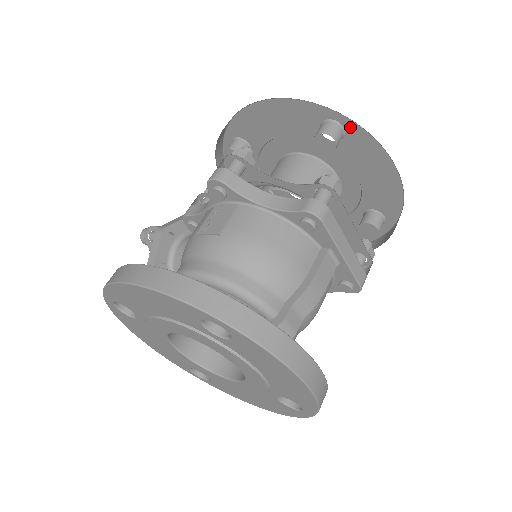
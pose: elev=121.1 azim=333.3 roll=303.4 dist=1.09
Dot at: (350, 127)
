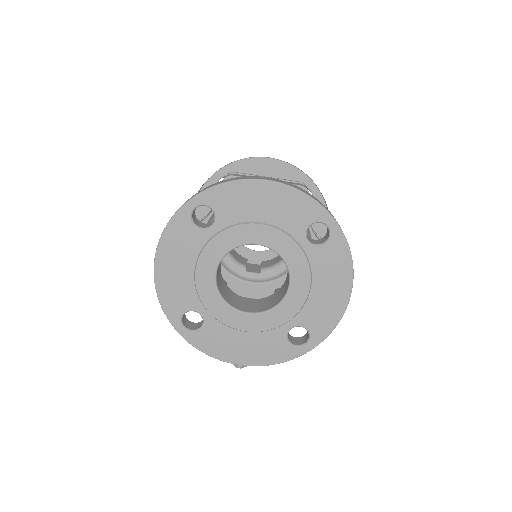
Dot at: (227, 171)
